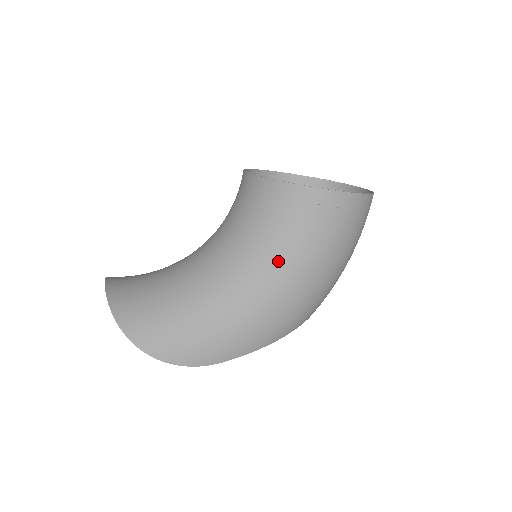
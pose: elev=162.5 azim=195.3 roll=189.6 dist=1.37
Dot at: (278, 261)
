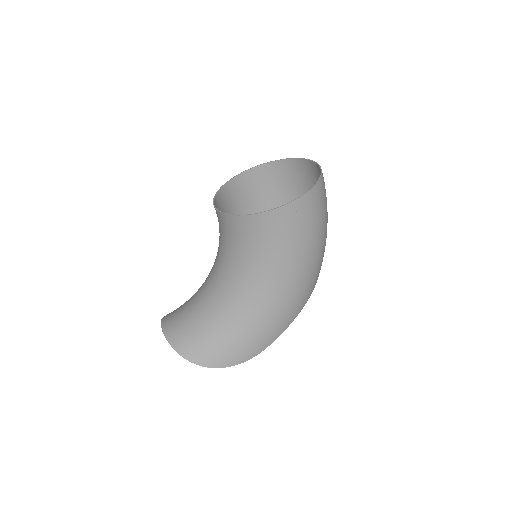
Dot at: (271, 270)
